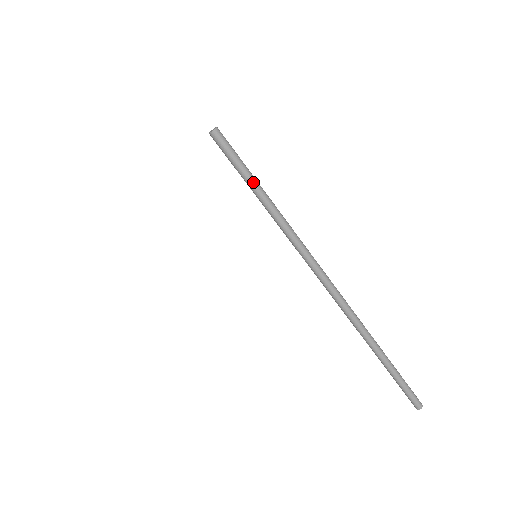
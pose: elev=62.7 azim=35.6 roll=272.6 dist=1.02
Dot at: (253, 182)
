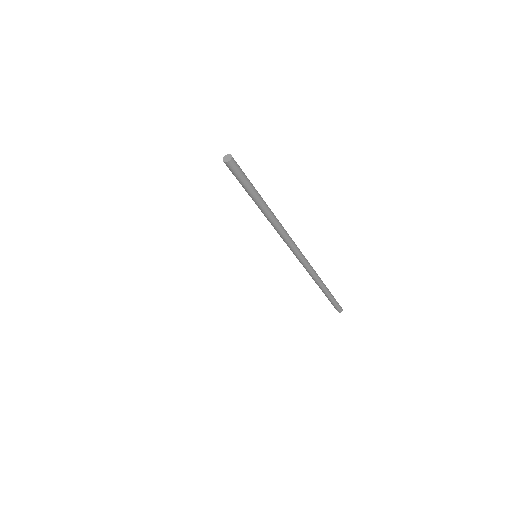
Dot at: (257, 193)
